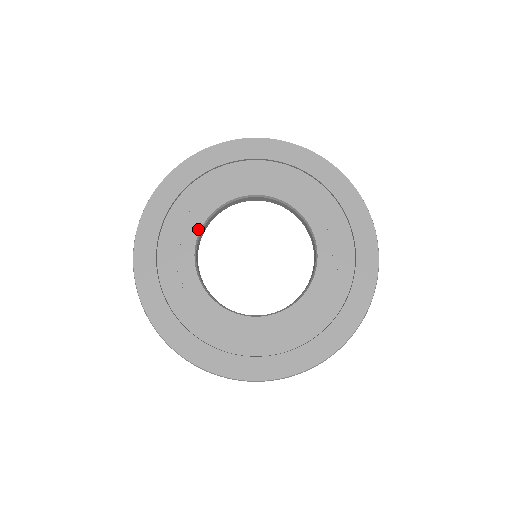
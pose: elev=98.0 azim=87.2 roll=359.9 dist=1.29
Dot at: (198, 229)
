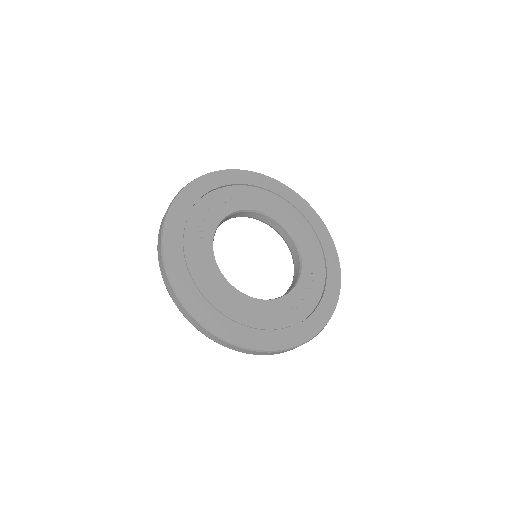
Dot at: (233, 211)
